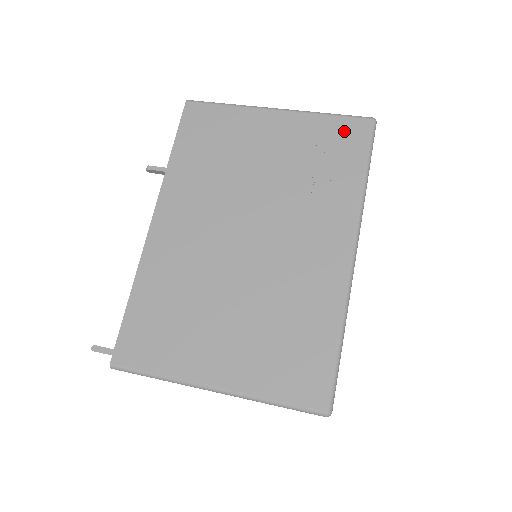
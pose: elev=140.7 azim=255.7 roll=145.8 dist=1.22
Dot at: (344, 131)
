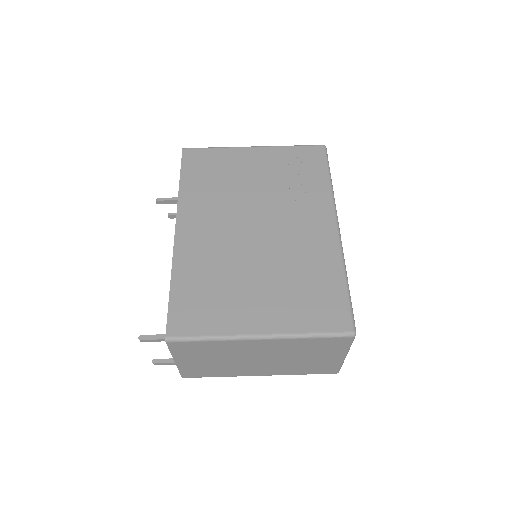
Dot at: (306, 154)
